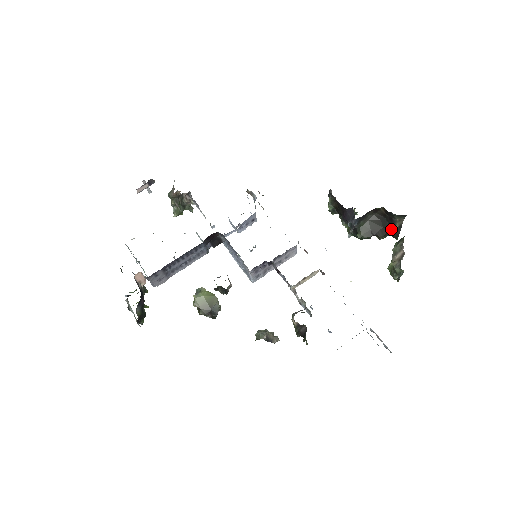
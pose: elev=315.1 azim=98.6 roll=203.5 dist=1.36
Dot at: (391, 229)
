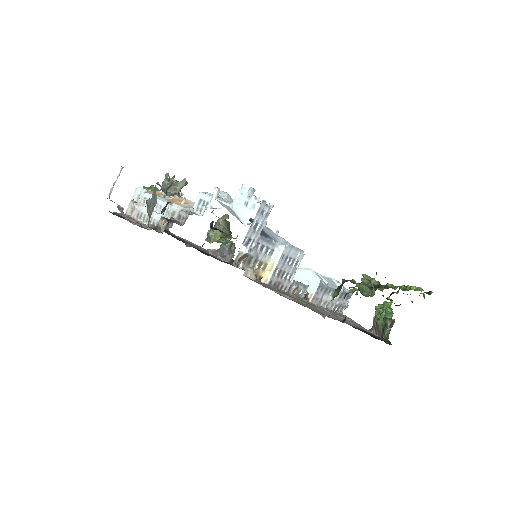
Dot at: occluded
